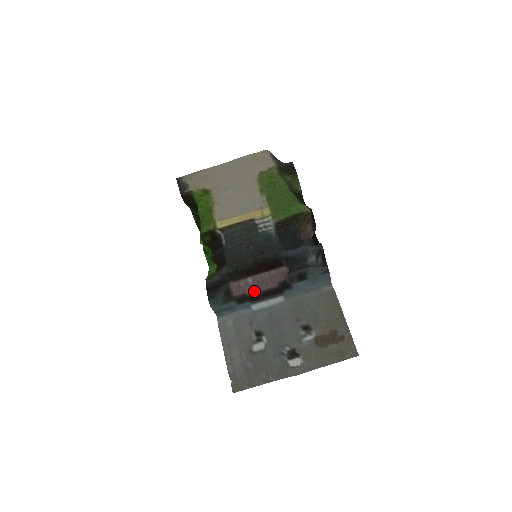
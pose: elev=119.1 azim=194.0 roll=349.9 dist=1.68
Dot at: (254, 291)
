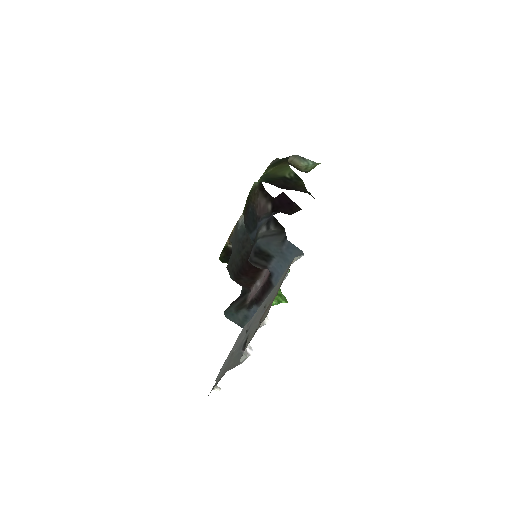
Dot at: (256, 292)
